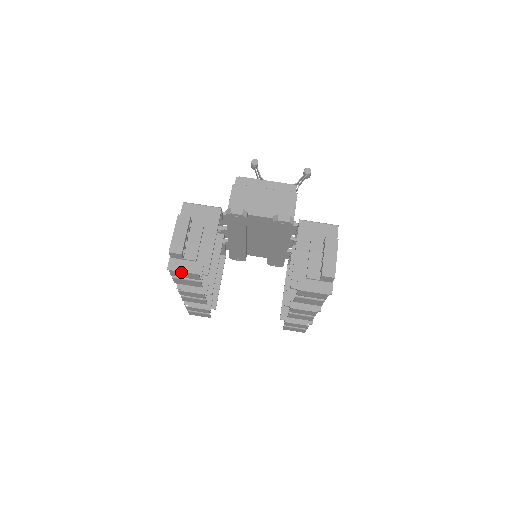
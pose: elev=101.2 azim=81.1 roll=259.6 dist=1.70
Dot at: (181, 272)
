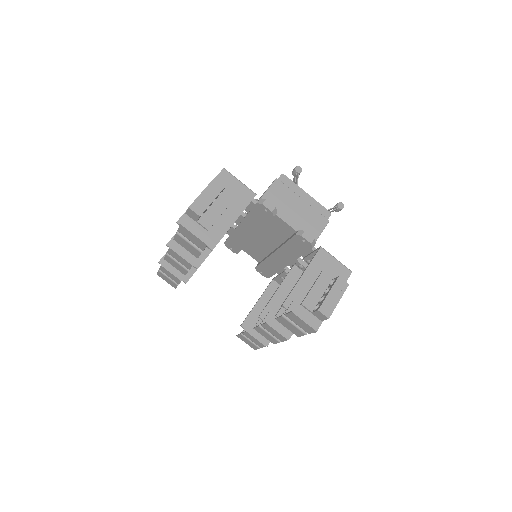
Dot at: (191, 233)
